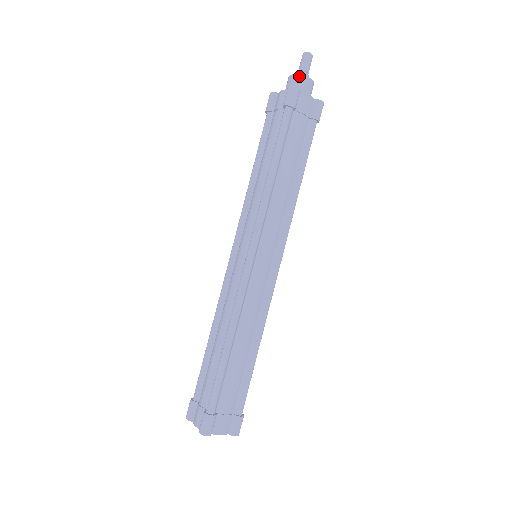
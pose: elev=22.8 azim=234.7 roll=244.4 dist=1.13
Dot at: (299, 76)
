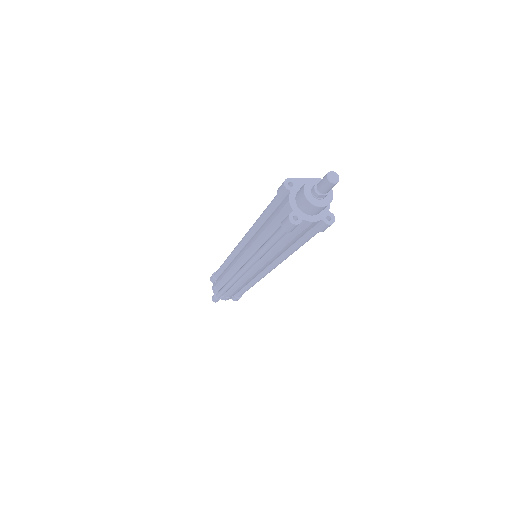
Dot at: (309, 203)
